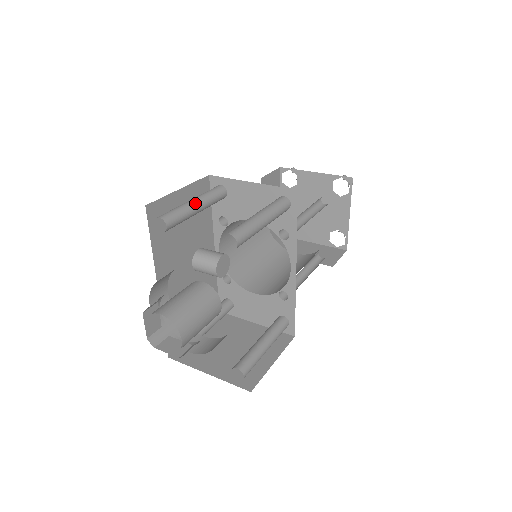
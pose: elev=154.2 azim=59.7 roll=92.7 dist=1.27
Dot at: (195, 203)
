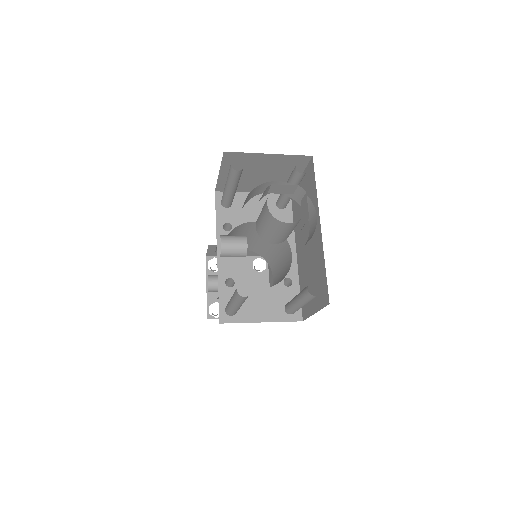
Dot at: occluded
